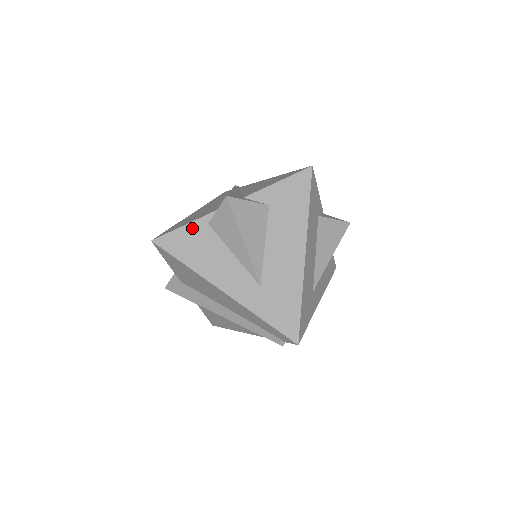
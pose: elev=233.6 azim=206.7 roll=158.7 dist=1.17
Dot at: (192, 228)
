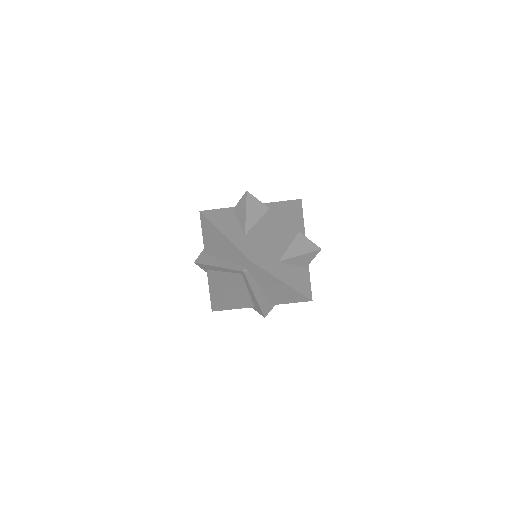
Dot at: (223, 210)
